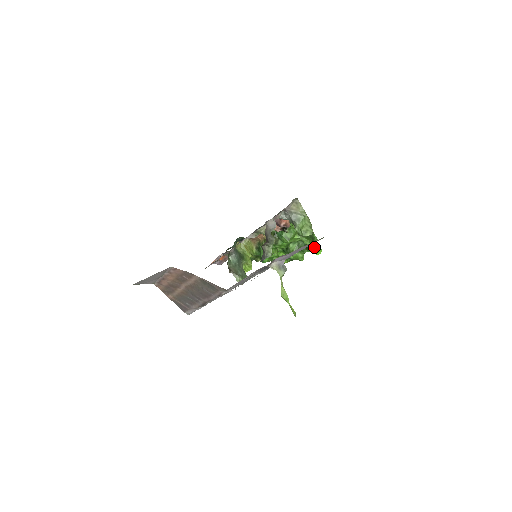
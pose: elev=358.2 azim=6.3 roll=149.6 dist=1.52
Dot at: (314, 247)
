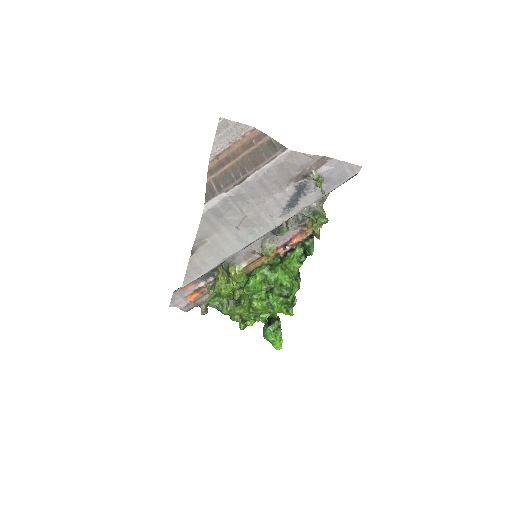
Dot at: (292, 305)
